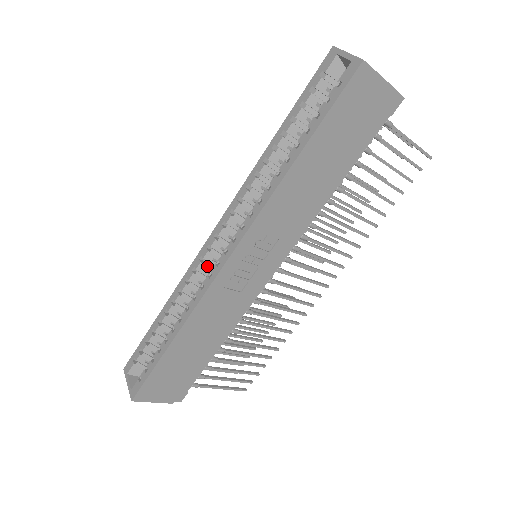
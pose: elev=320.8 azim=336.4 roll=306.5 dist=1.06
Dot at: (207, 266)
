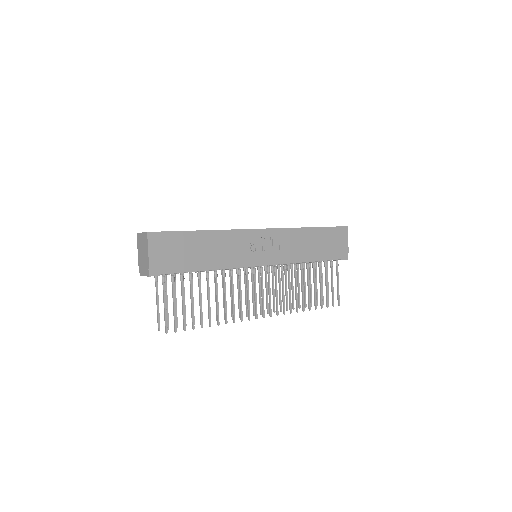
Dot at: occluded
